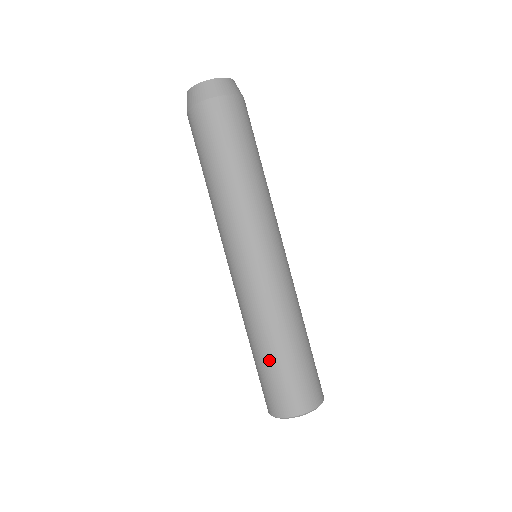
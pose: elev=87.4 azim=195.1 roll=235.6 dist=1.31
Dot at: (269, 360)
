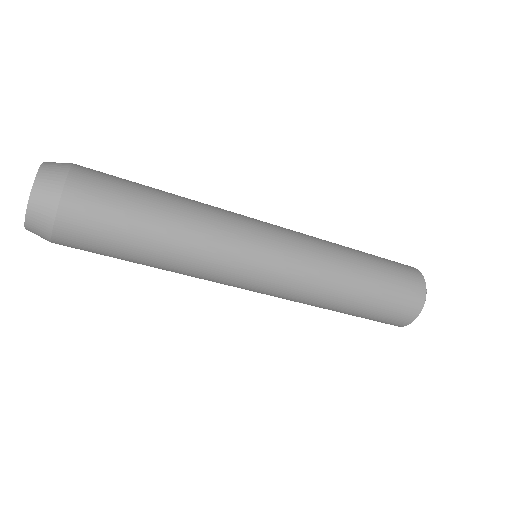
Dot at: occluded
